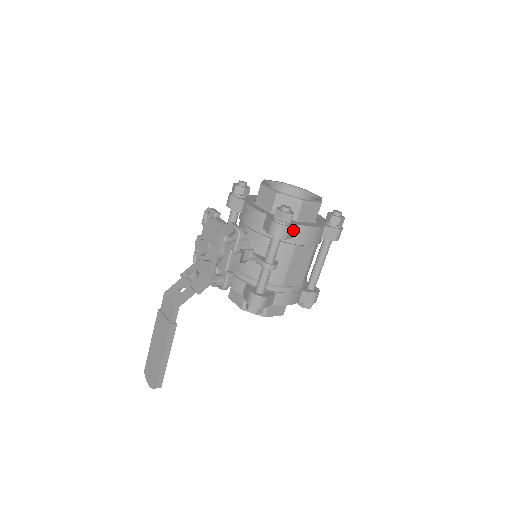
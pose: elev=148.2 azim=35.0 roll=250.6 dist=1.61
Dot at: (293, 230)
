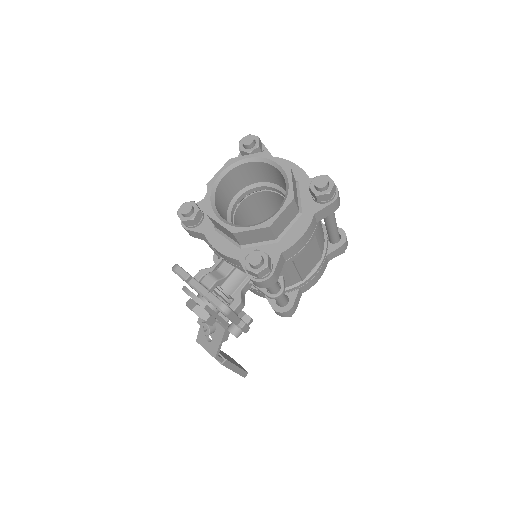
Dot at: (279, 264)
